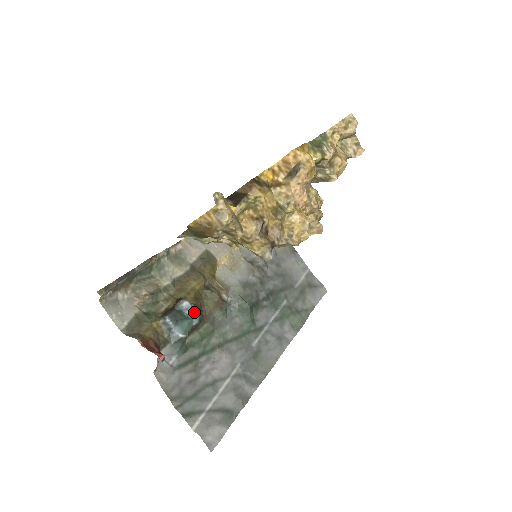
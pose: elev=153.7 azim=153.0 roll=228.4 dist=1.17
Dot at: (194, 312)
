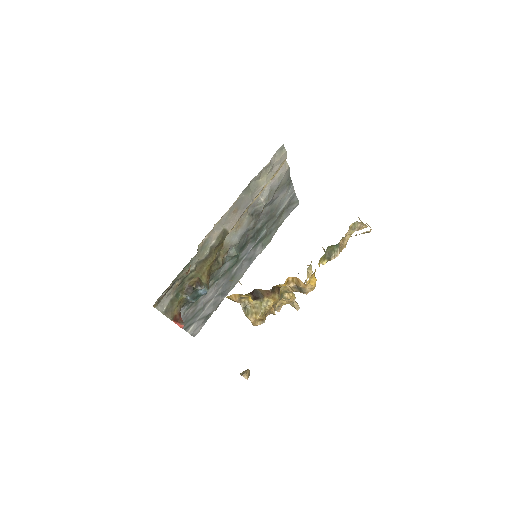
Dot at: (205, 291)
